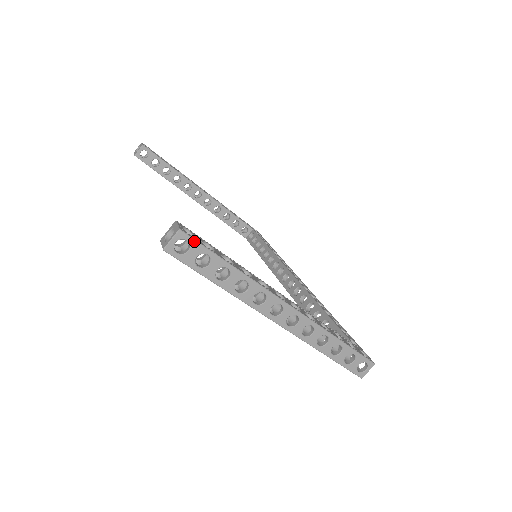
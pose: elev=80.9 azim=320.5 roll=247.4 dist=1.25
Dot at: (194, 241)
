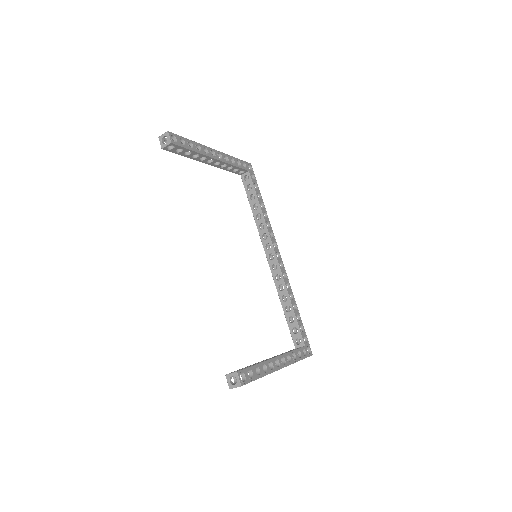
Dot at: occluded
